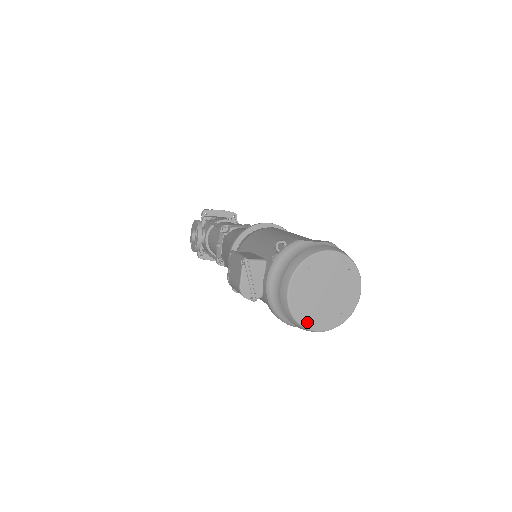
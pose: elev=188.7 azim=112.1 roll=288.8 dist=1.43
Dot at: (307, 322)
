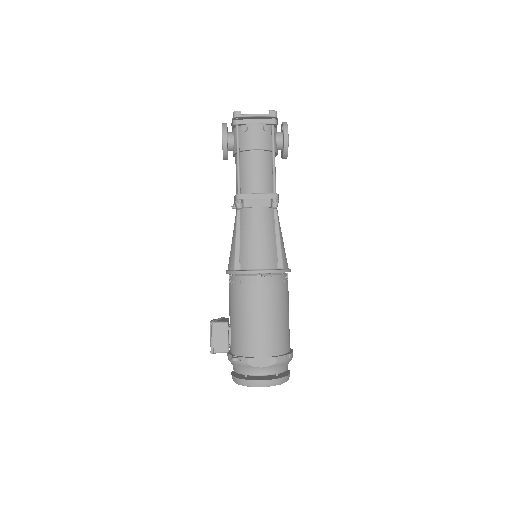
Dot at: occluded
